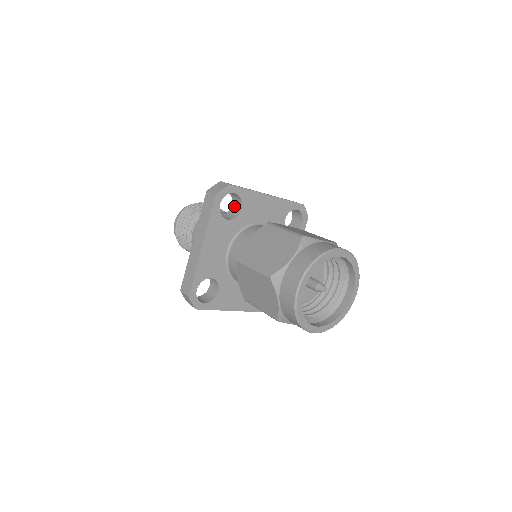
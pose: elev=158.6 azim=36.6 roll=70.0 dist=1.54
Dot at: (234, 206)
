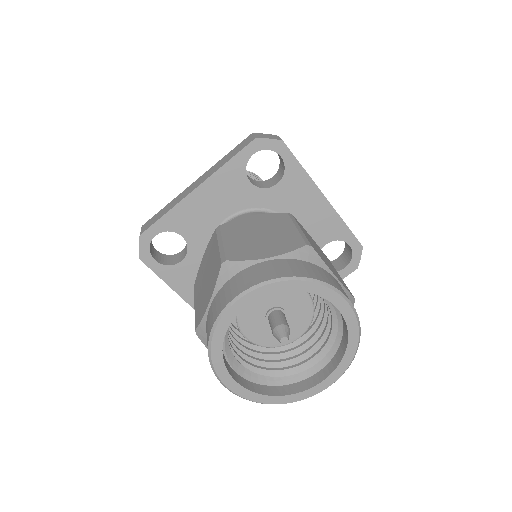
Dot at: (274, 178)
